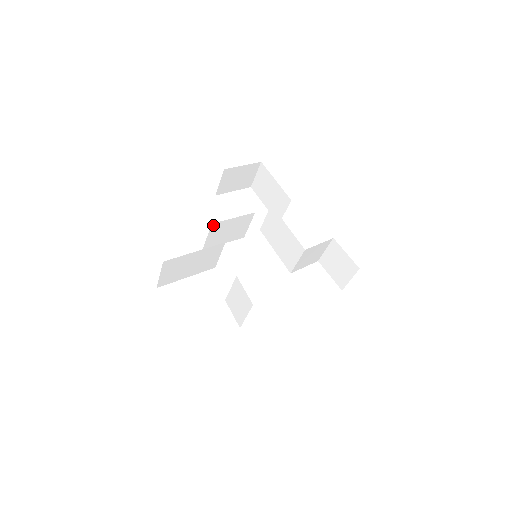
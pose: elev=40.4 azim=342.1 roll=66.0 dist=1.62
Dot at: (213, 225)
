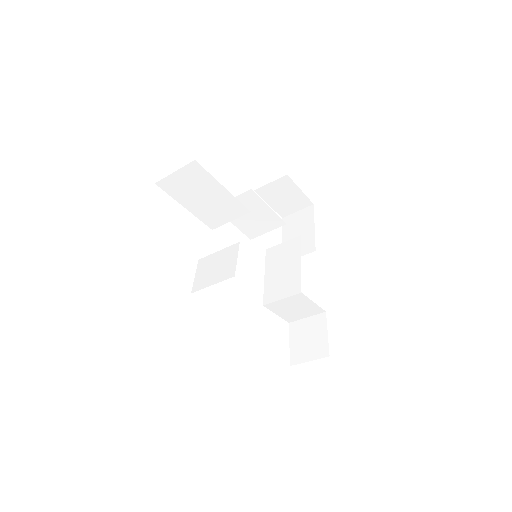
Dot at: (250, 192)
